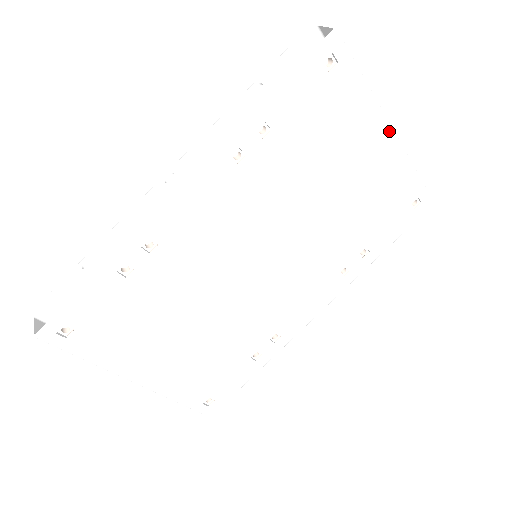
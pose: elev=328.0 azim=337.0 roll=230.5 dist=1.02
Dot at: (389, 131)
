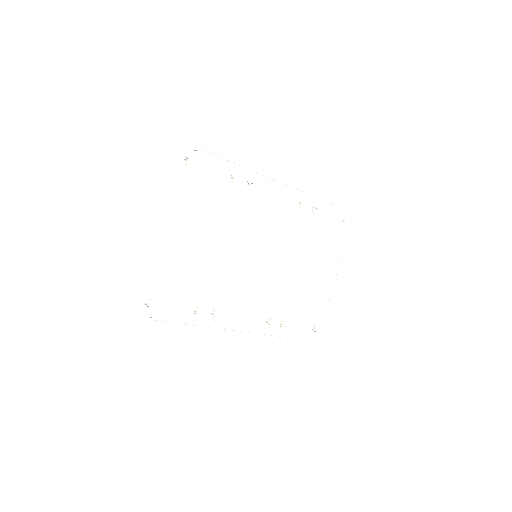
Dot at: (335, 276)
